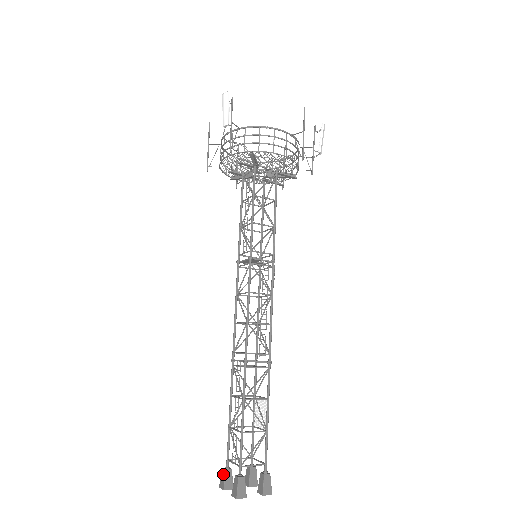
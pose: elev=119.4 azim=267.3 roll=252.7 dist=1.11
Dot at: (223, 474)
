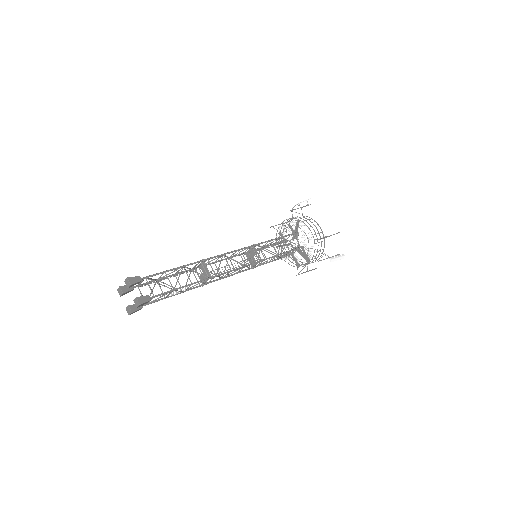
Dot at: occluded
